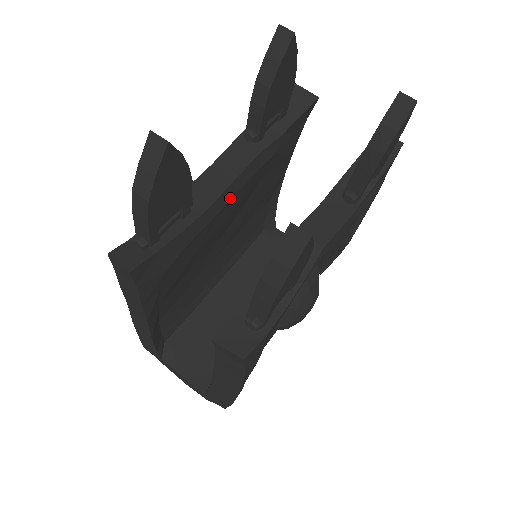
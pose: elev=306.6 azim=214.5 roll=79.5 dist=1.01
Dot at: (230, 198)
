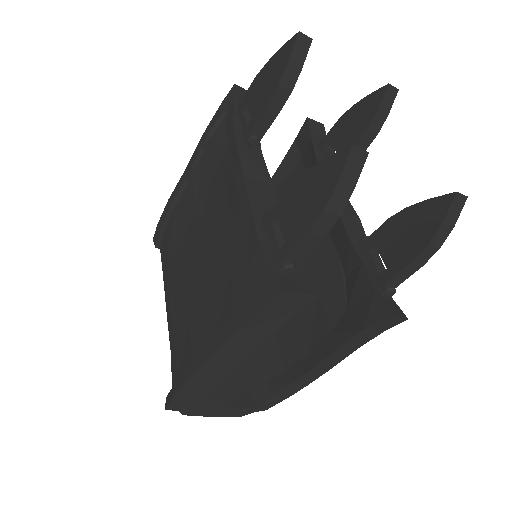
Dot at: occluded
